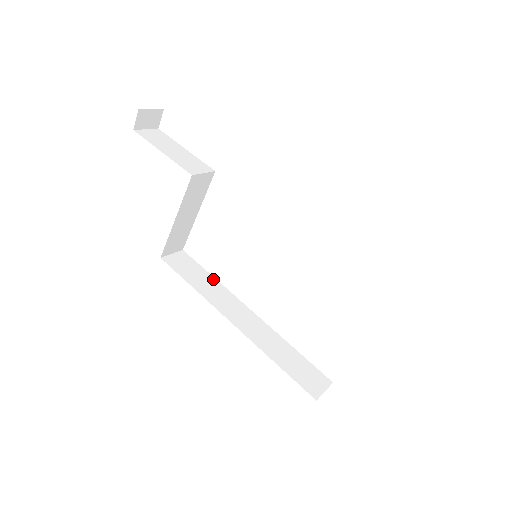
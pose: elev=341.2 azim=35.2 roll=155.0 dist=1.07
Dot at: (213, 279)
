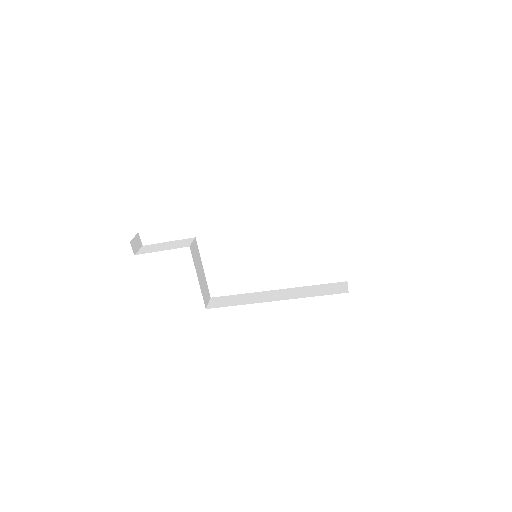
Dot at: (242, 295)
